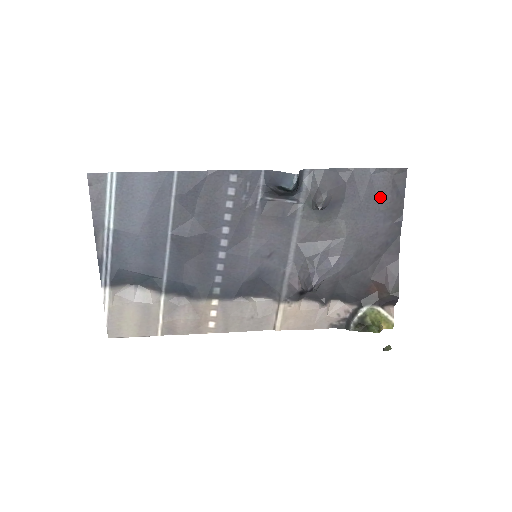
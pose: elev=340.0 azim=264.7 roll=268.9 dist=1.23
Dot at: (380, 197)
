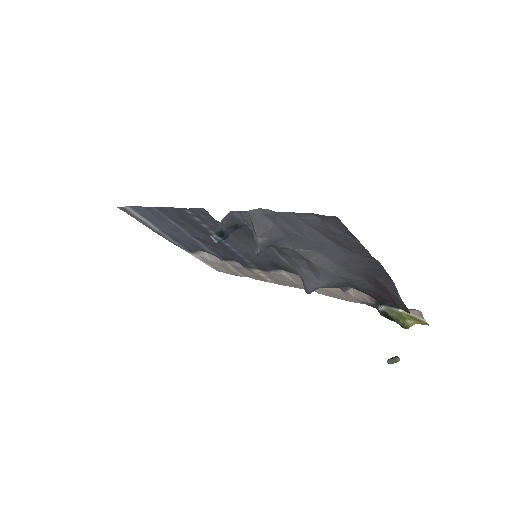
Dot at: (326, 235)
